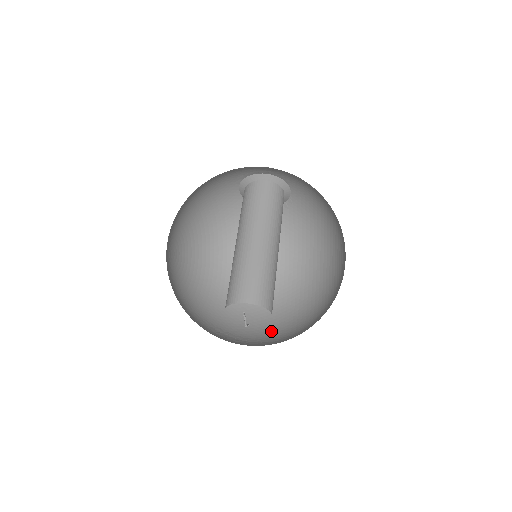
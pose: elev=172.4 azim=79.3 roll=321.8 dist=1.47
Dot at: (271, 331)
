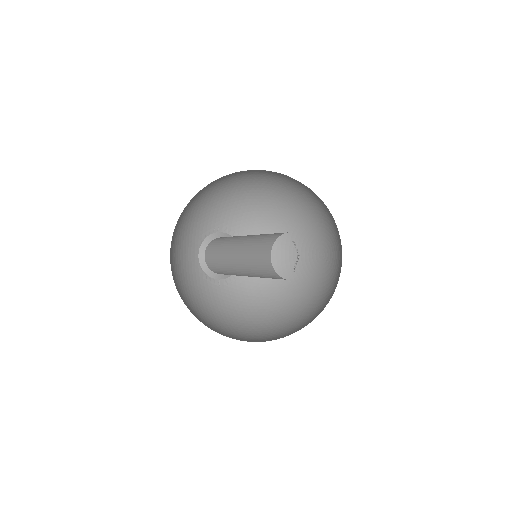
Dot at: occluded
